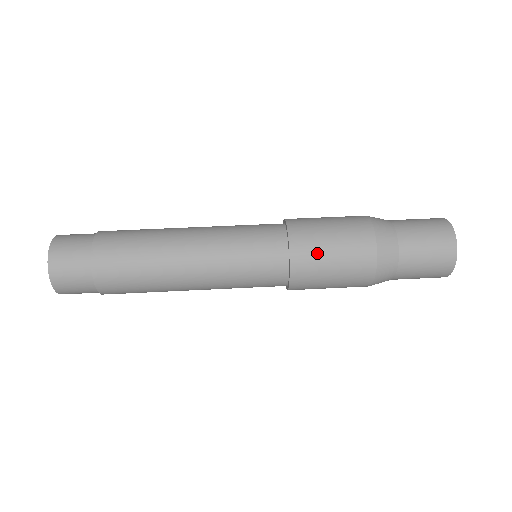
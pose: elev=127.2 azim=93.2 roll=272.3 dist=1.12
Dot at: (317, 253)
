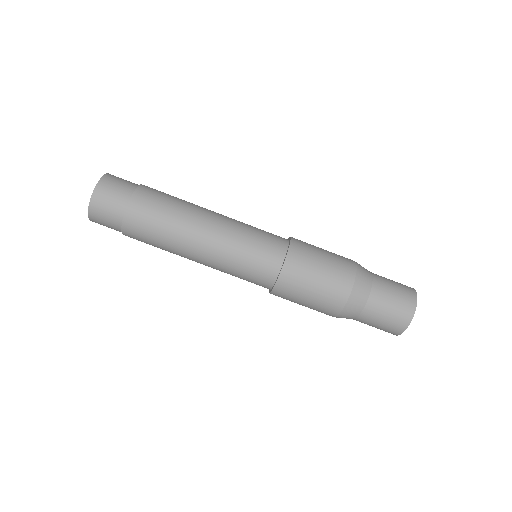
Dot at: (296, 292)
